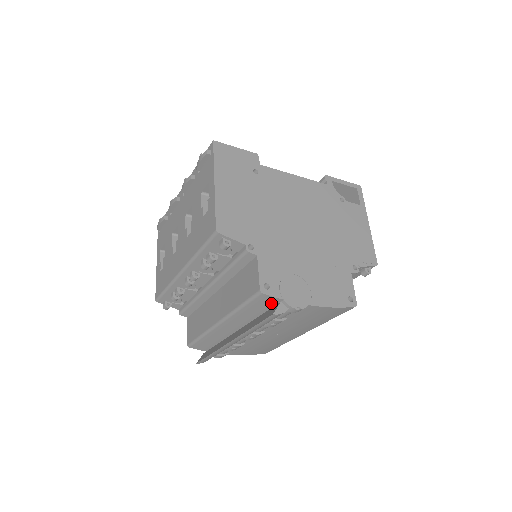
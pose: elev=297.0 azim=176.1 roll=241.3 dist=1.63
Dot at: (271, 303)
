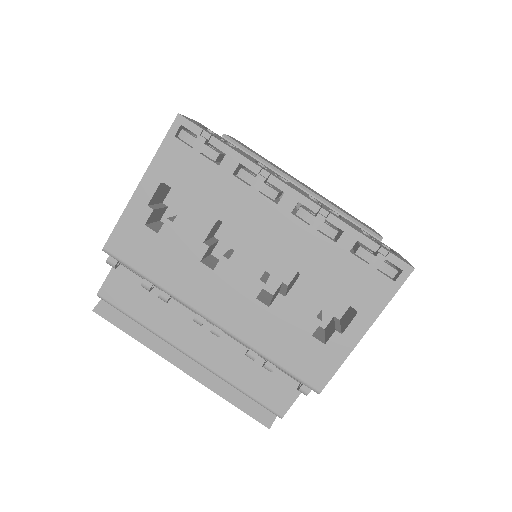
Dot at: occluded
